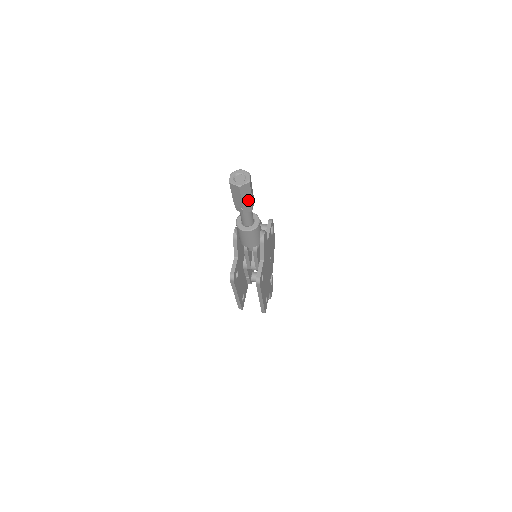
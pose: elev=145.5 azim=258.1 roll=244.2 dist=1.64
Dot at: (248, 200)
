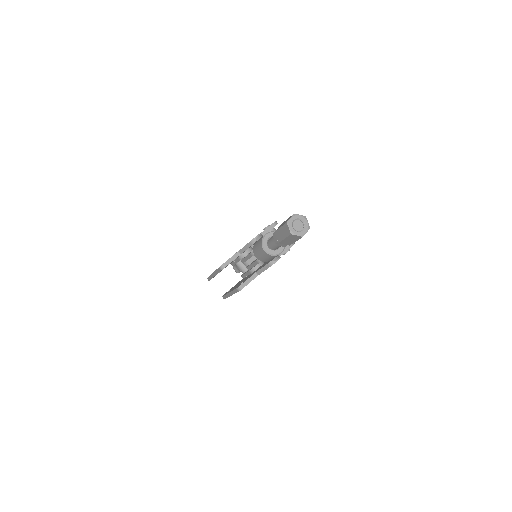
Dot at: (289, 242)
